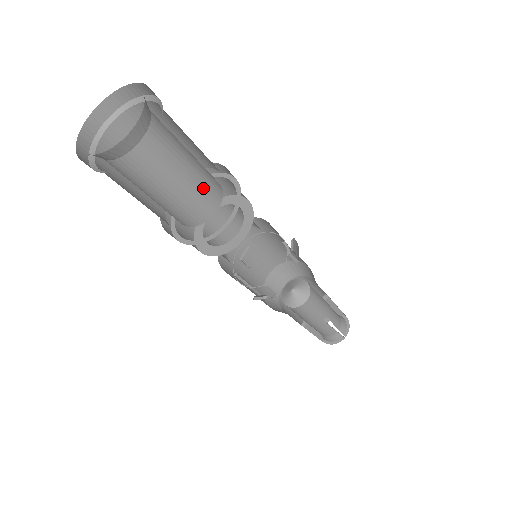
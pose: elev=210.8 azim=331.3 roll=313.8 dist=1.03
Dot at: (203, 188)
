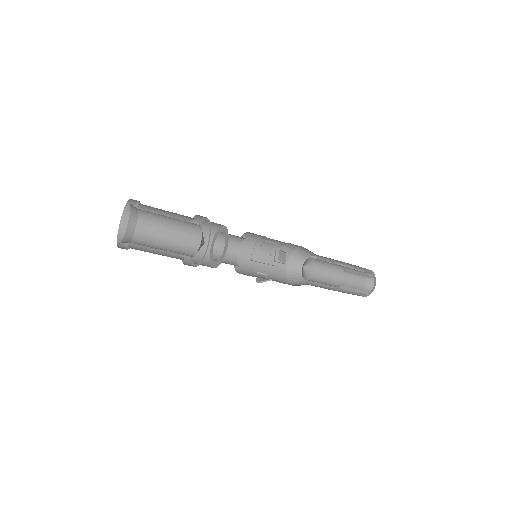
Dot at: (181, 247)
